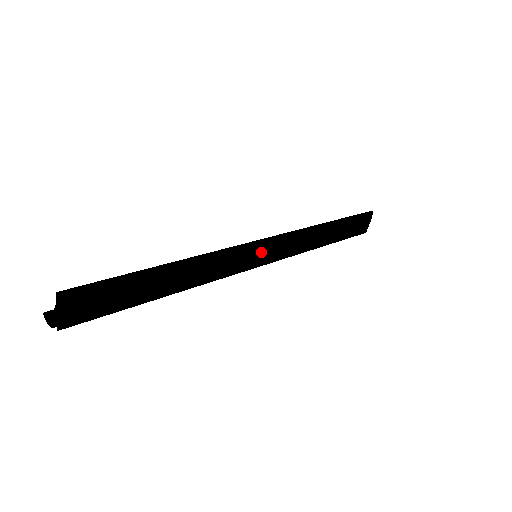
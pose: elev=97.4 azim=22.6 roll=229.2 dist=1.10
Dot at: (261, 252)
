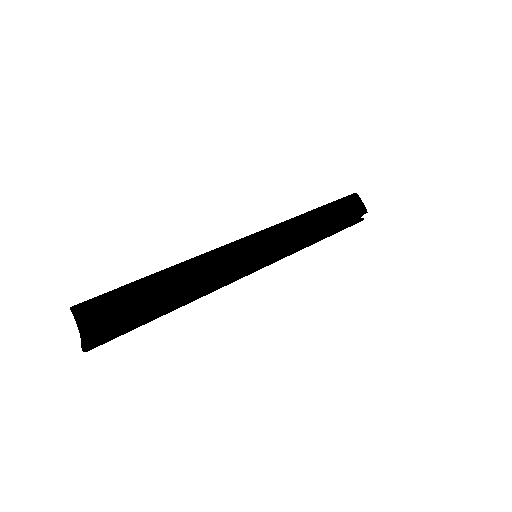
Dot at: (253, 246)
